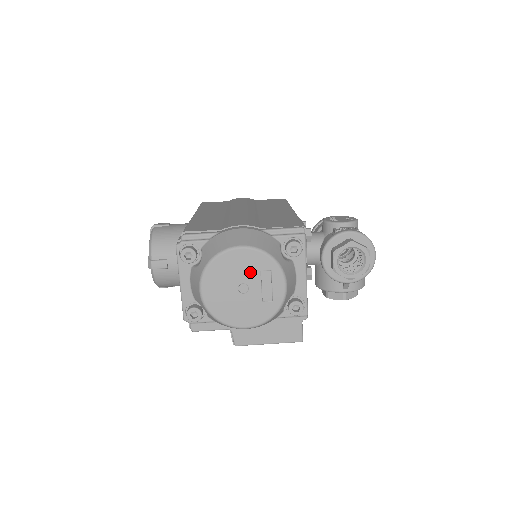
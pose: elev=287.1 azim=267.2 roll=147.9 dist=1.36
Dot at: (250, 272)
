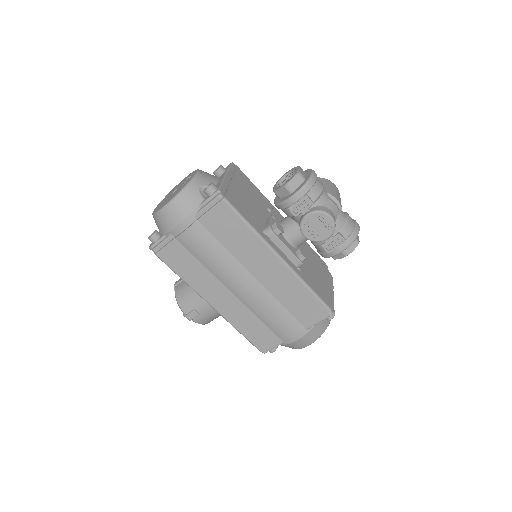
Dot at: occluded
